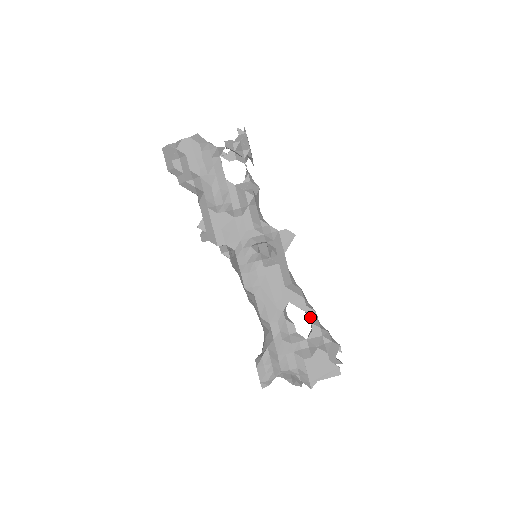
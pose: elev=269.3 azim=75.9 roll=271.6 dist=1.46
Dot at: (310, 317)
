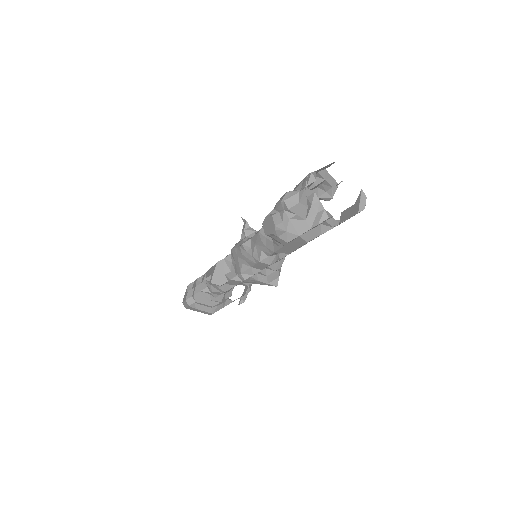
Dot at: occluded
